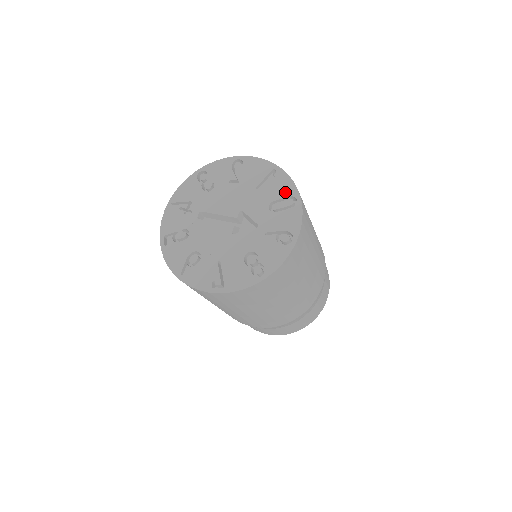
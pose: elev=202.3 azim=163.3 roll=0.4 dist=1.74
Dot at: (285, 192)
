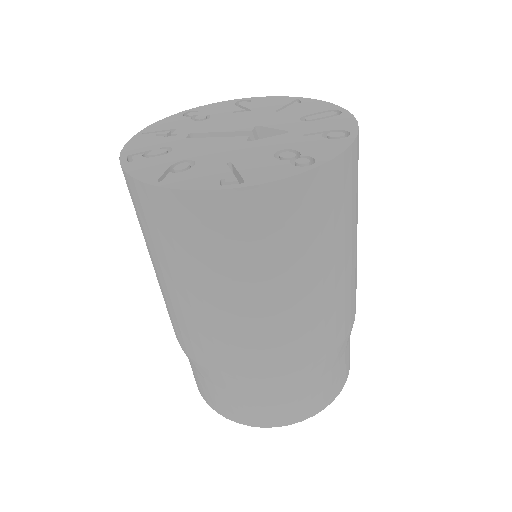
Dot at: (320, 108)
